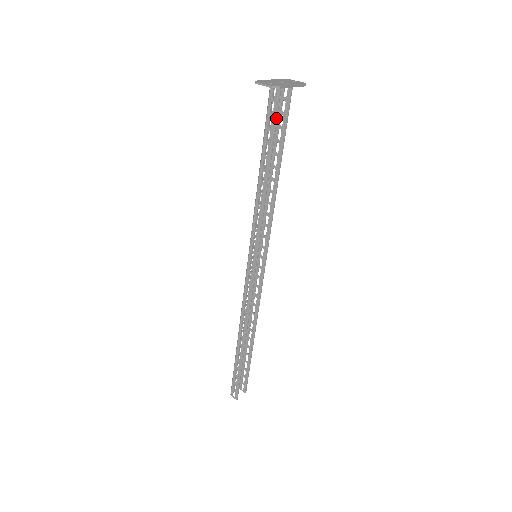
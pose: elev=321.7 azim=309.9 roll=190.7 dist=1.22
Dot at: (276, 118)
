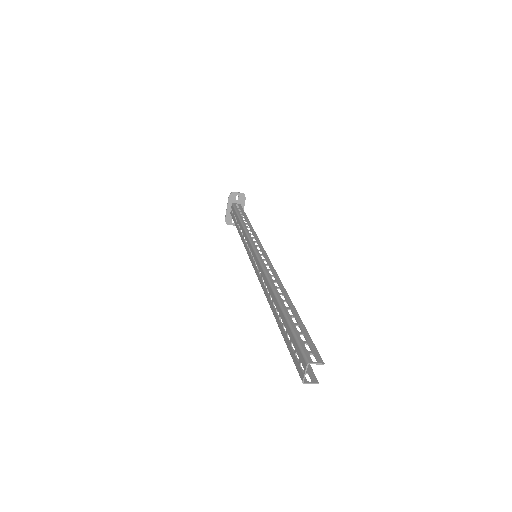
Dot at: occluded
